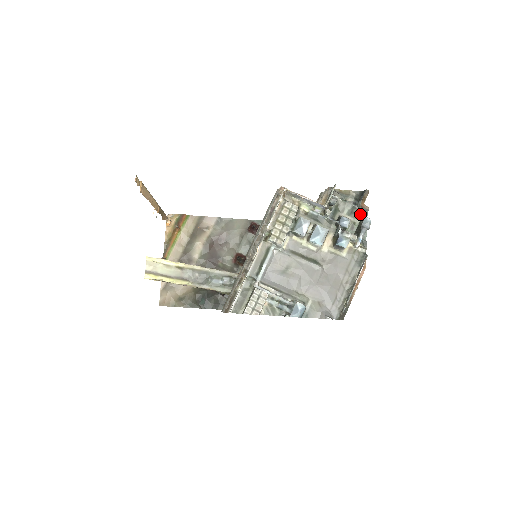
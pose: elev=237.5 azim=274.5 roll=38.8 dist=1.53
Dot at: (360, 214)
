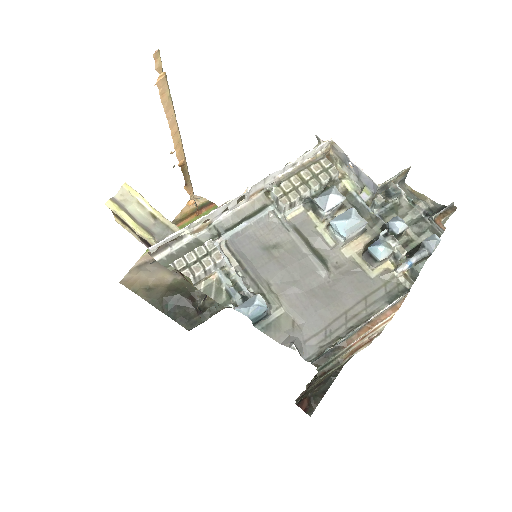
Dot at: (427, 232)
